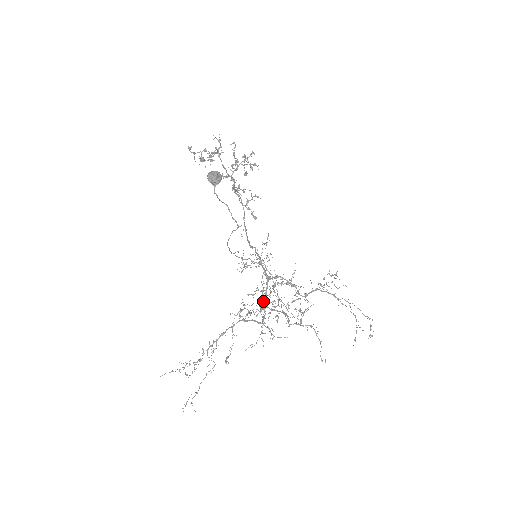
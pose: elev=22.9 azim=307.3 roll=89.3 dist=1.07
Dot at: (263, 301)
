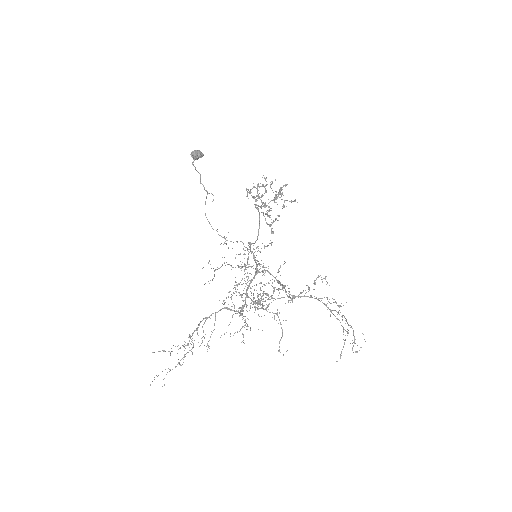
Dot at: occluded
